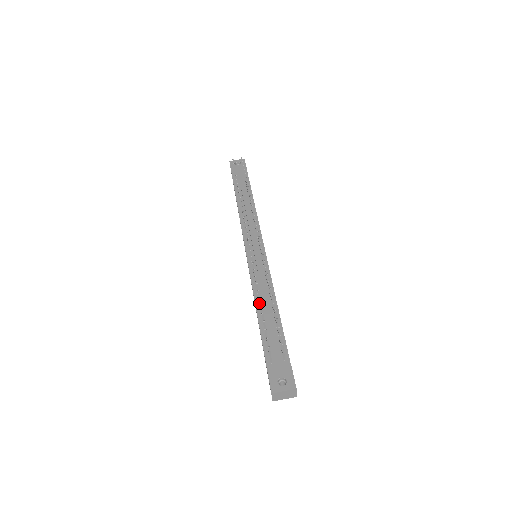
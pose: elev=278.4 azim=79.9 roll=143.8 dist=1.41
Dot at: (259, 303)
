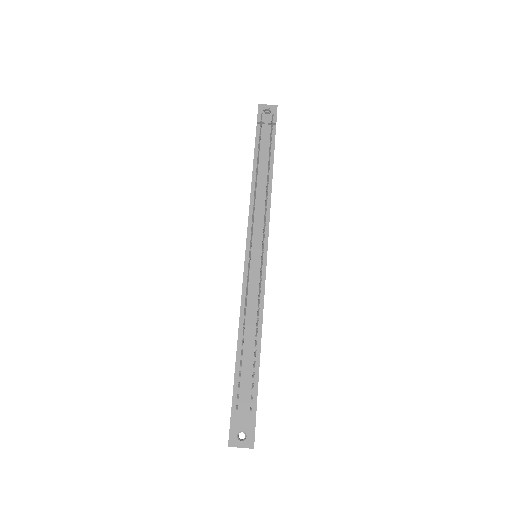
Dot at: (242, 333)
